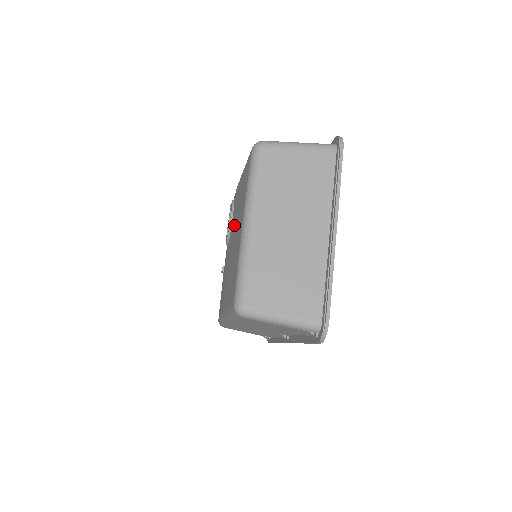
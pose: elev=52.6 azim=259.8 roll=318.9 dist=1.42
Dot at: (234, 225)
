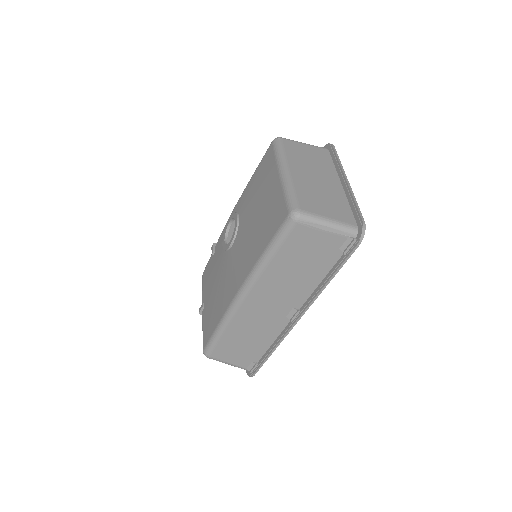
Dot at: (251, 208)
